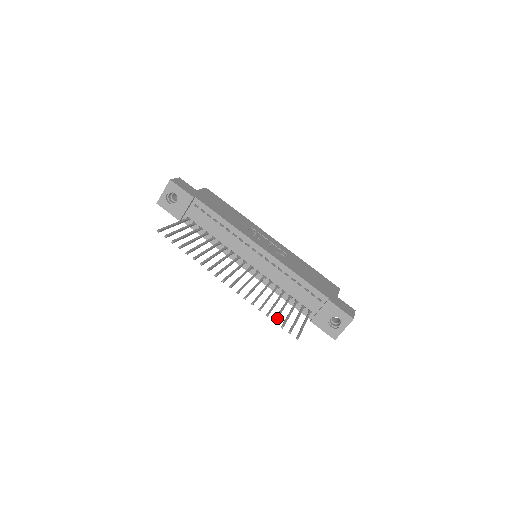
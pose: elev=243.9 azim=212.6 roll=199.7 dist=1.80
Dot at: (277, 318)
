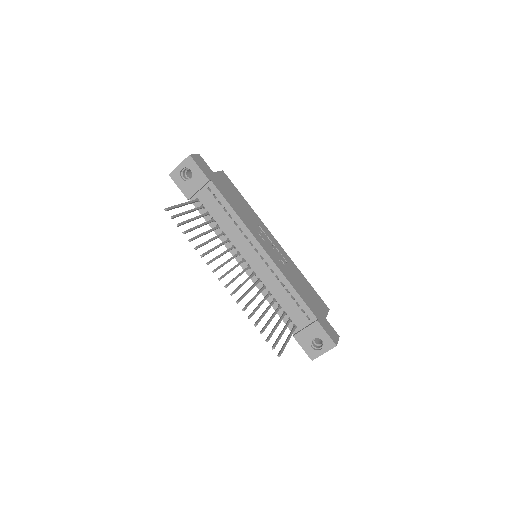
Dot at: (264, 330)
